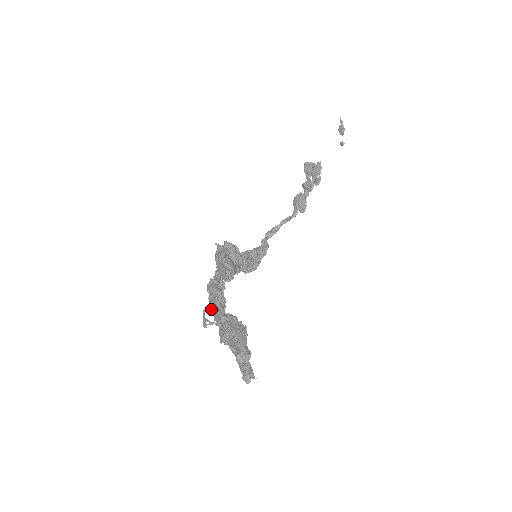
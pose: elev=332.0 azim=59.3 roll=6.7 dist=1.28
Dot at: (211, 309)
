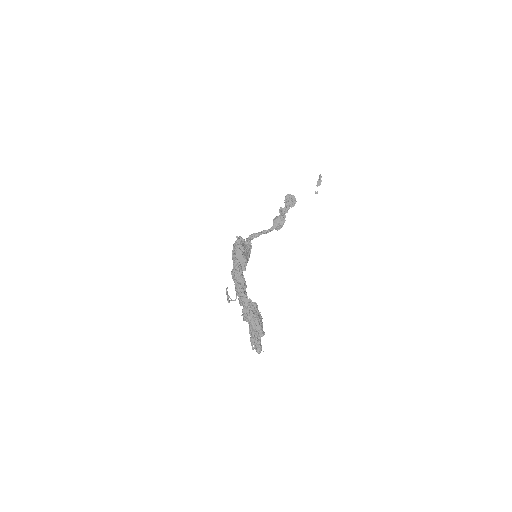
Dot at: (238, 291)
